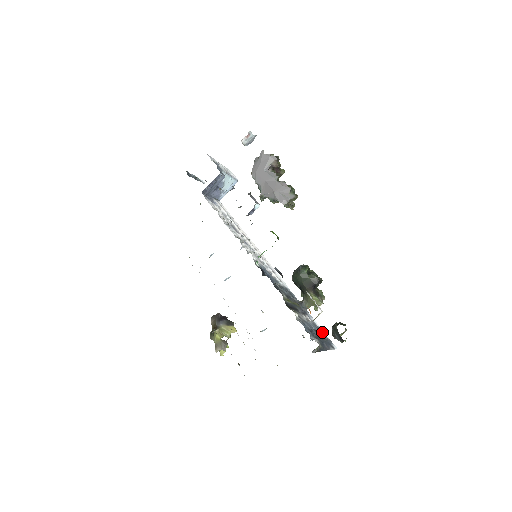
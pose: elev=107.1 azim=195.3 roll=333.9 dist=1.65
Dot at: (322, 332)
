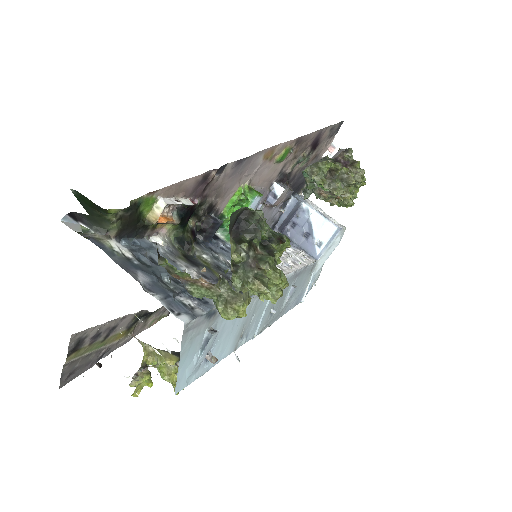
Dot at: (201, 304)
